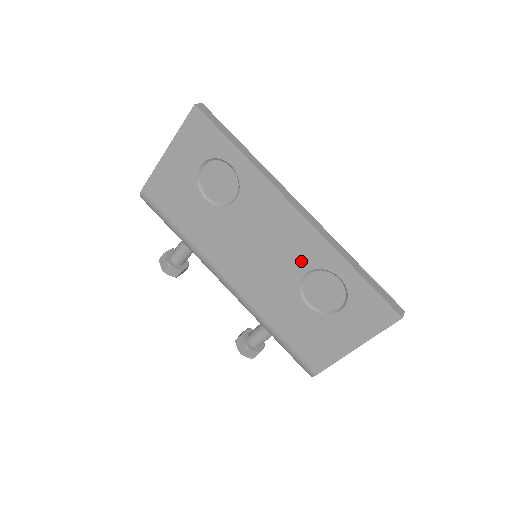
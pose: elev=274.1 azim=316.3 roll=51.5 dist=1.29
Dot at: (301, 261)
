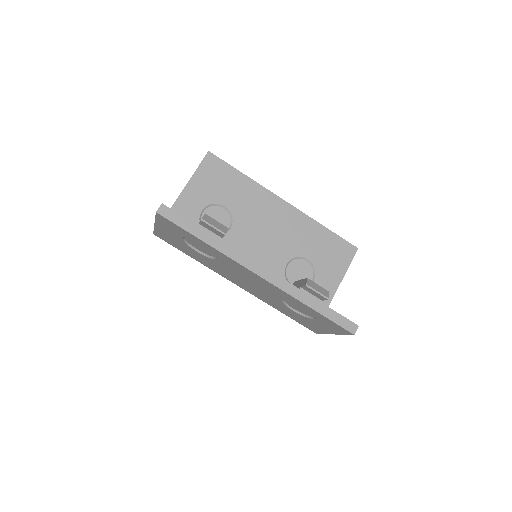
Dot at: (277, 295)
